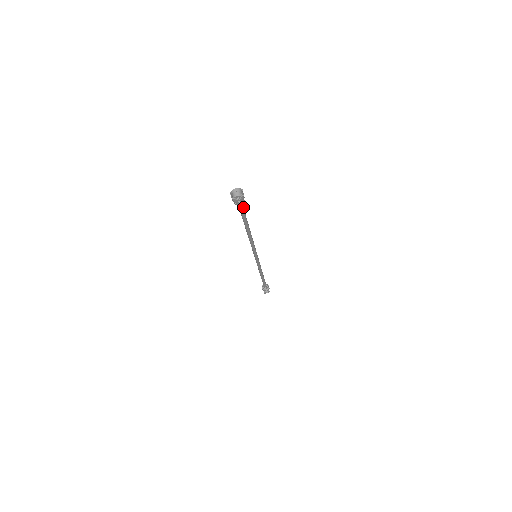
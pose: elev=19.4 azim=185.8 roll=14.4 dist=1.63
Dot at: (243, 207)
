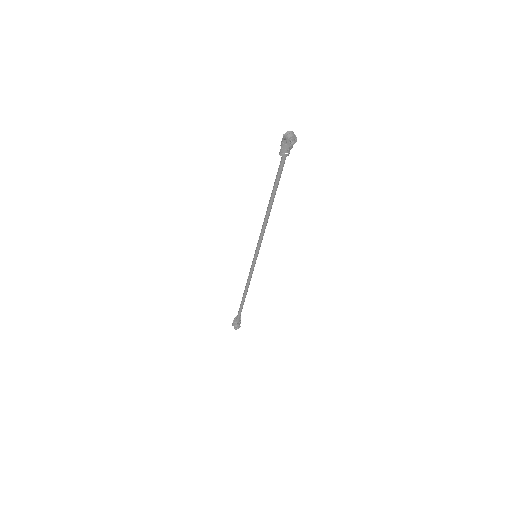
Dot at: (284, 163)
